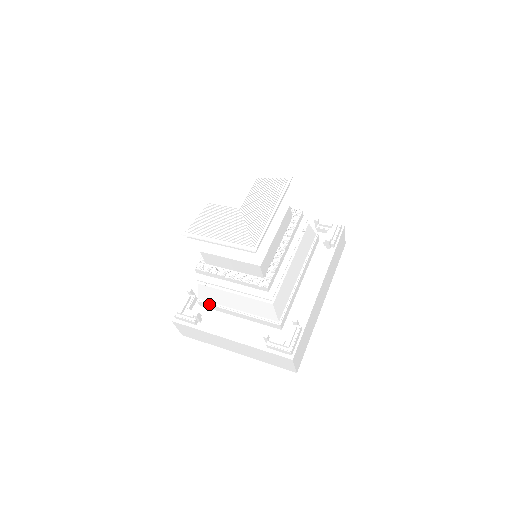
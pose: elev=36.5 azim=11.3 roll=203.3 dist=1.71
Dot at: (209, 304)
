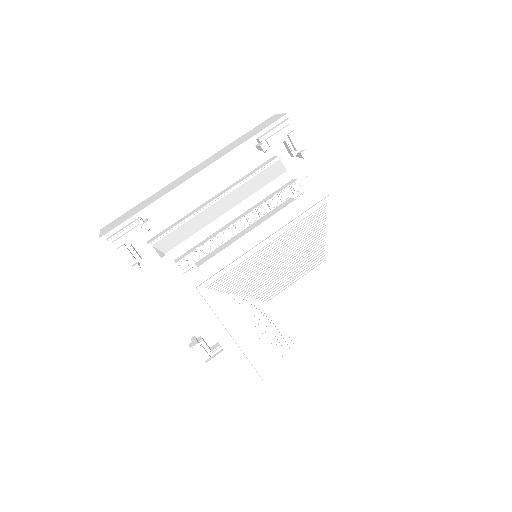
Dot at: occluded
